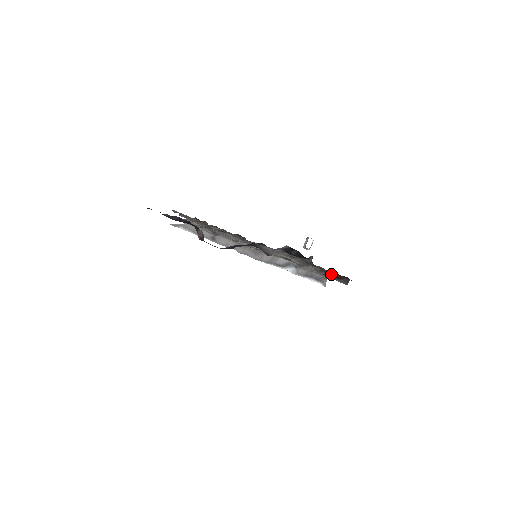
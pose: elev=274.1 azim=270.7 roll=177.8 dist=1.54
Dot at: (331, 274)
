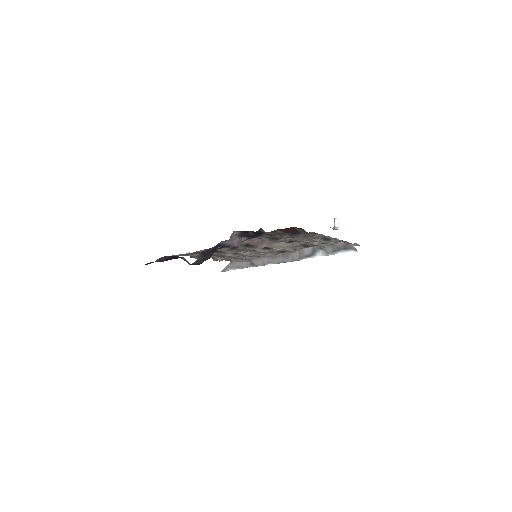
Dot at: (290, 233)
